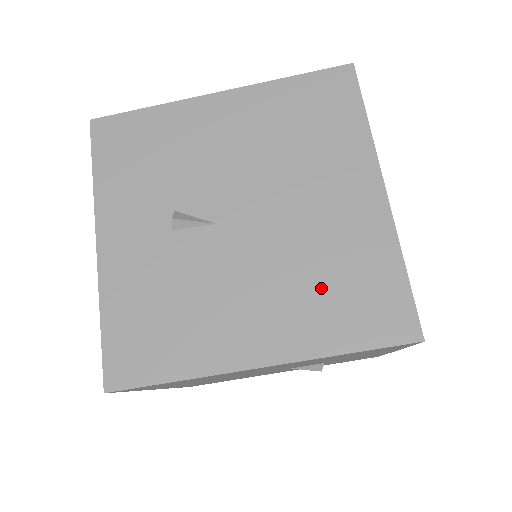
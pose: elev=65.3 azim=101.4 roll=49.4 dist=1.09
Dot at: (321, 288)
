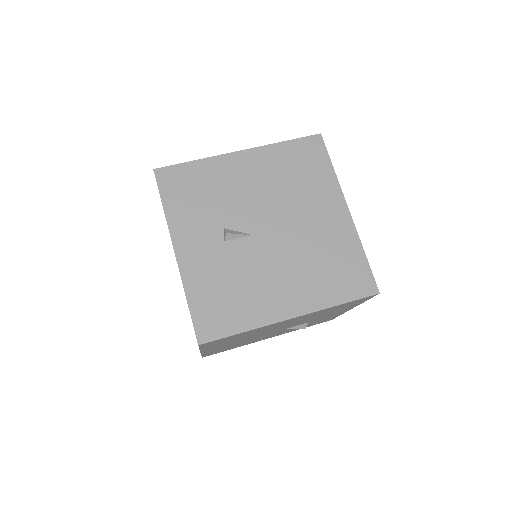
Dot at: (321, 269)
